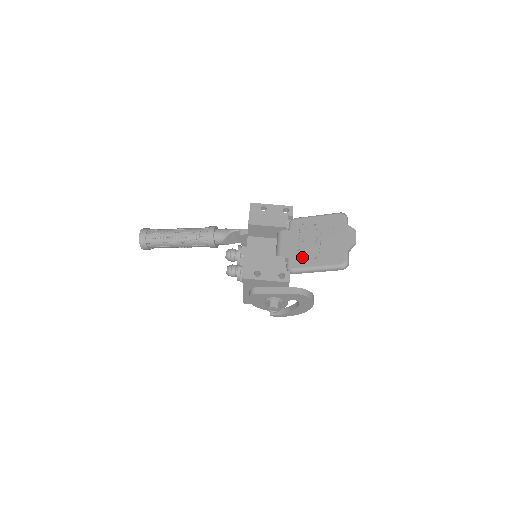
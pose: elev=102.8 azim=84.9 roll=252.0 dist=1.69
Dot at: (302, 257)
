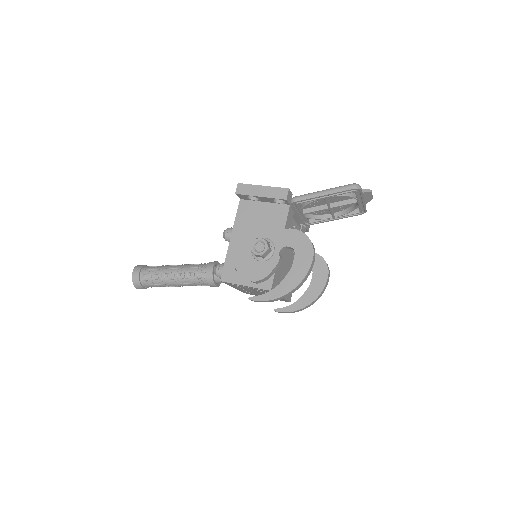
Dot at: occluded
